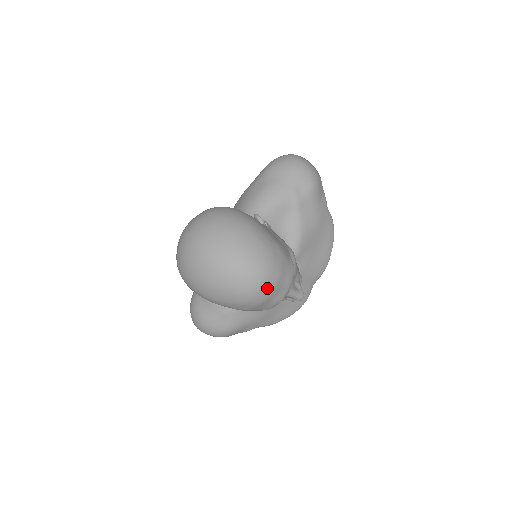
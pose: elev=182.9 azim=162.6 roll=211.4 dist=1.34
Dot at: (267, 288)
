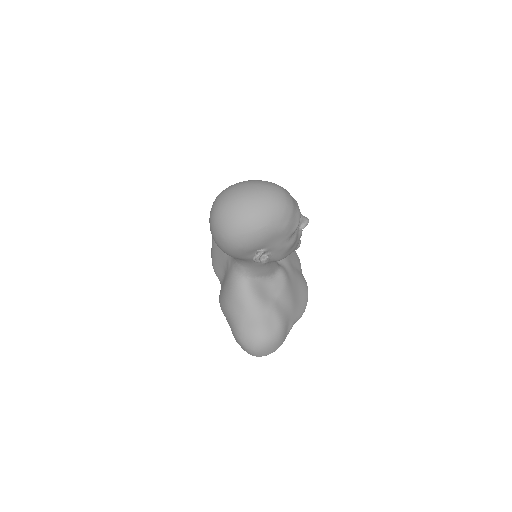
Dot at: (288, 197)
